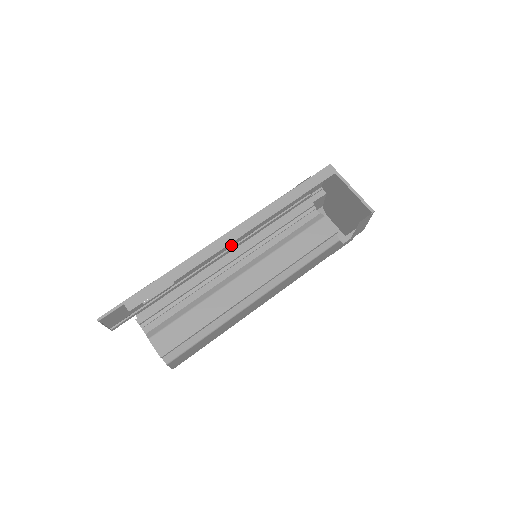
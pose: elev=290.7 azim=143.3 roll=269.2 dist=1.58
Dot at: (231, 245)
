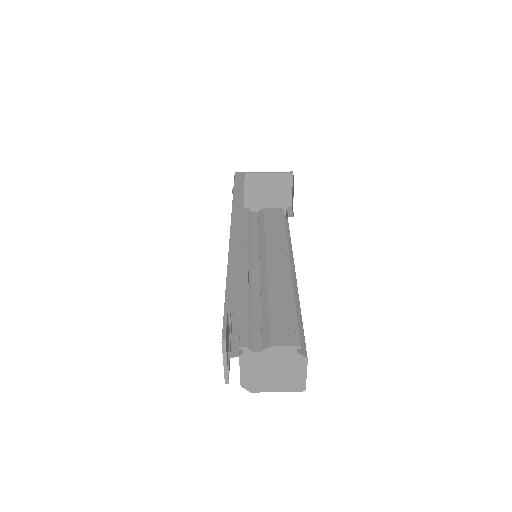
Dot at: occluded
